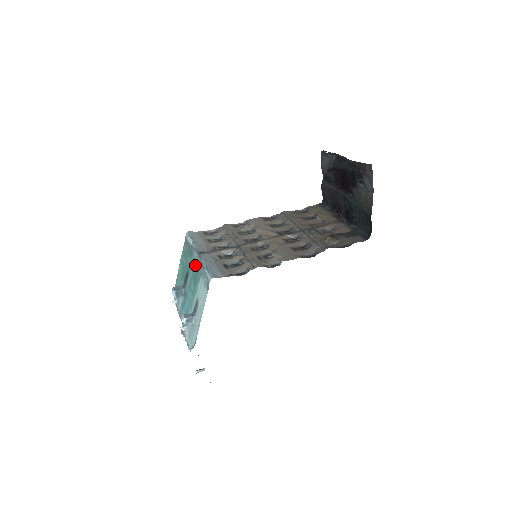
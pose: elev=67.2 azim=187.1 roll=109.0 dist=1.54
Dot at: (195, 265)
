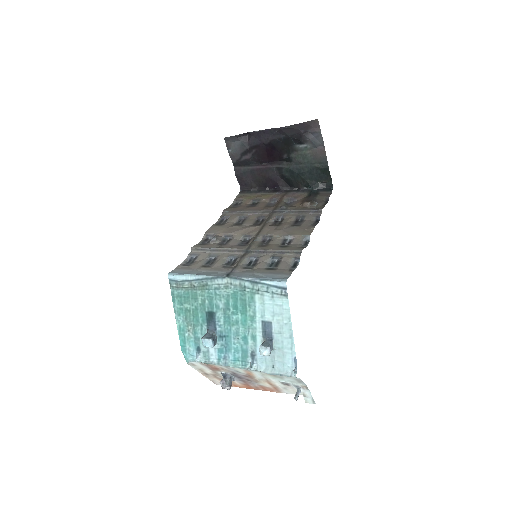
Dot at: (227, 293)
